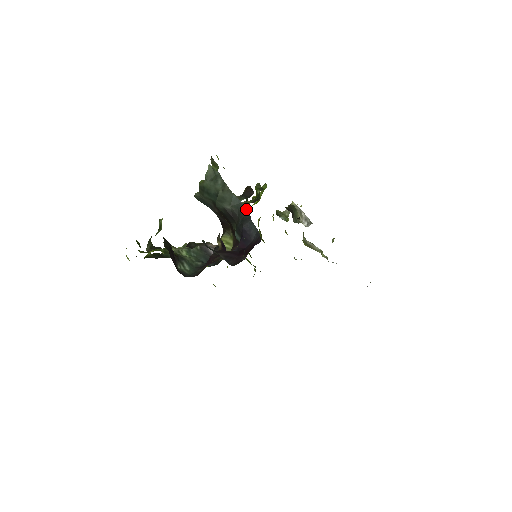
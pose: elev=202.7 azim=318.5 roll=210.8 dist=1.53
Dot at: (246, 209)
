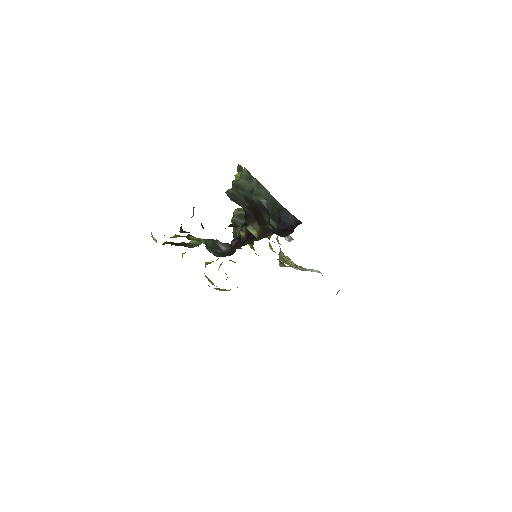
Dot at: (279, 203)
